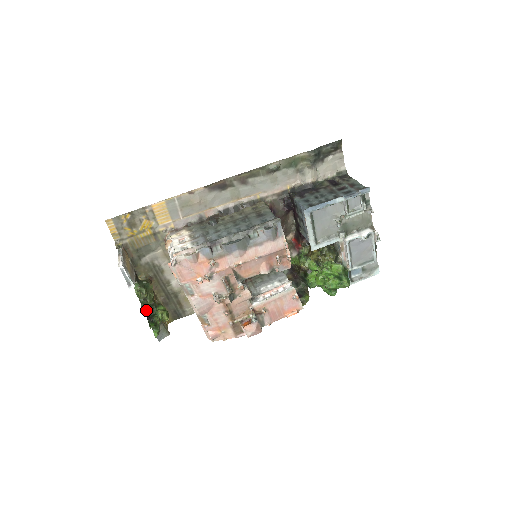
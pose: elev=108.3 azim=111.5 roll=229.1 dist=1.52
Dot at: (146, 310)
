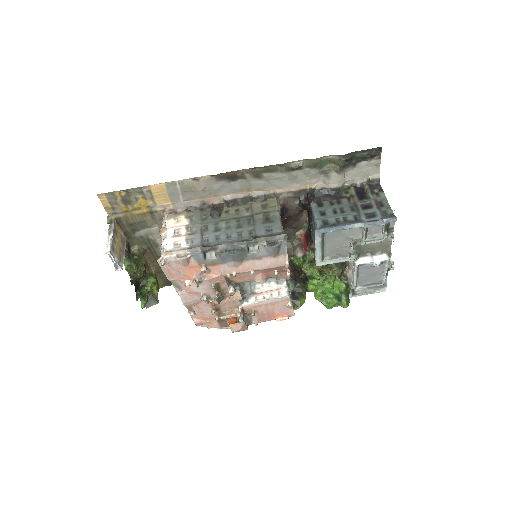
Dot at: (135, 282)
